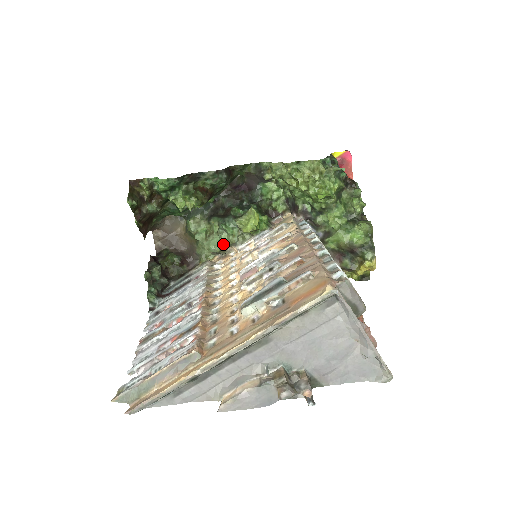
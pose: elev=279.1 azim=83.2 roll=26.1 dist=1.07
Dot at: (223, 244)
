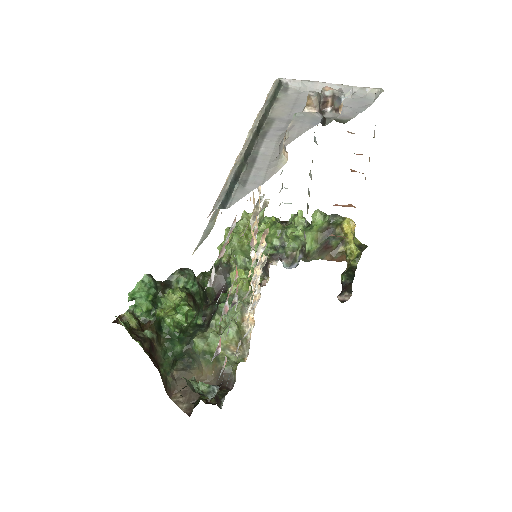
Dot at: (235, 317)
